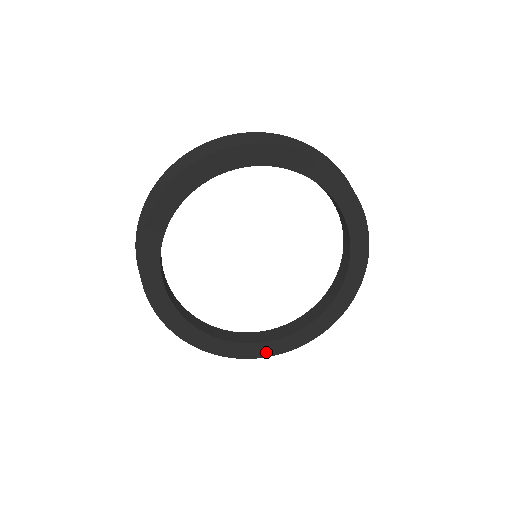
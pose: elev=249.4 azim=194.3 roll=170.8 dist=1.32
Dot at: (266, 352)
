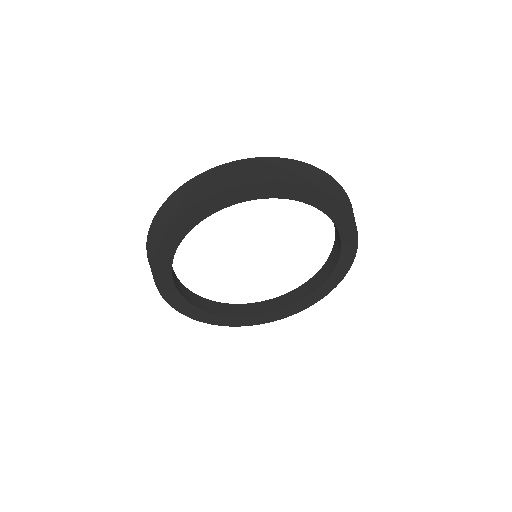
Dot at: (251, 322)
